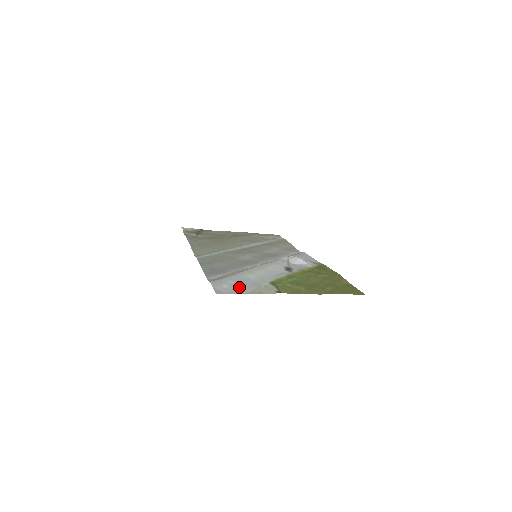
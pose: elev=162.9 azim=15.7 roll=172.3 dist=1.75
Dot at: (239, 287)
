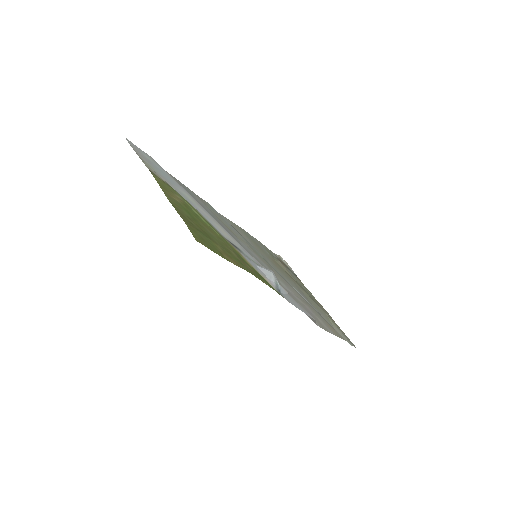
Dot at: (150, 162)
